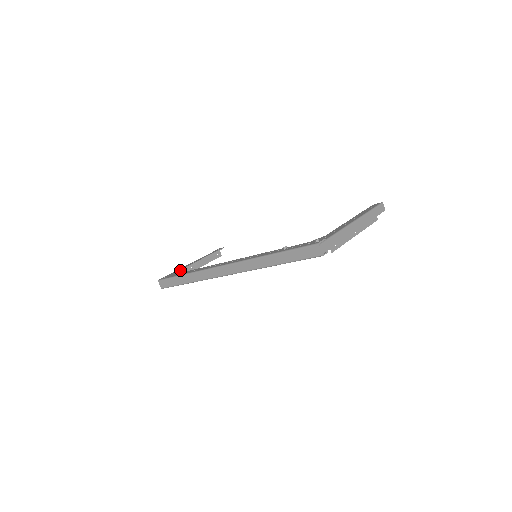
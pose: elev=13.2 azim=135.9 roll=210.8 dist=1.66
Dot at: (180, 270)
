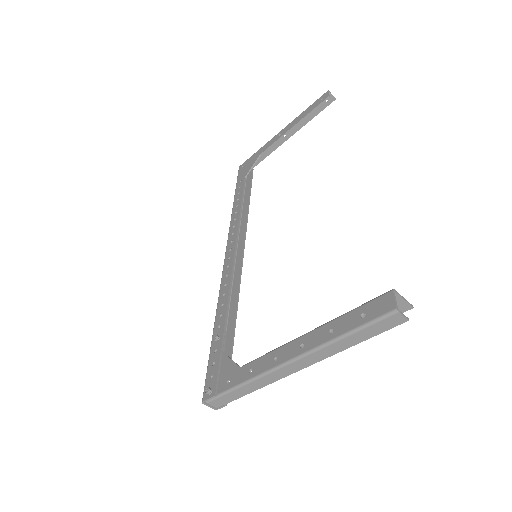
Dot at: (255, 160)
